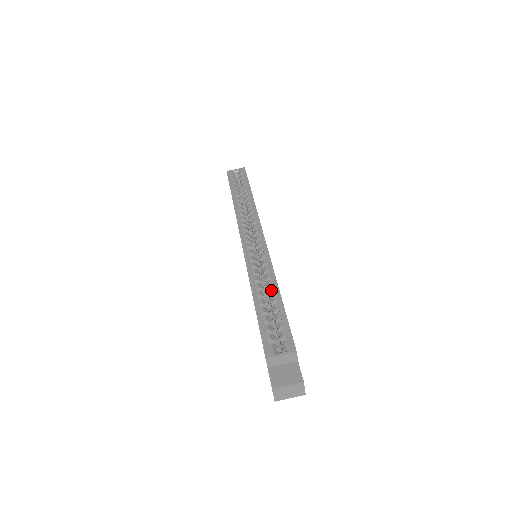
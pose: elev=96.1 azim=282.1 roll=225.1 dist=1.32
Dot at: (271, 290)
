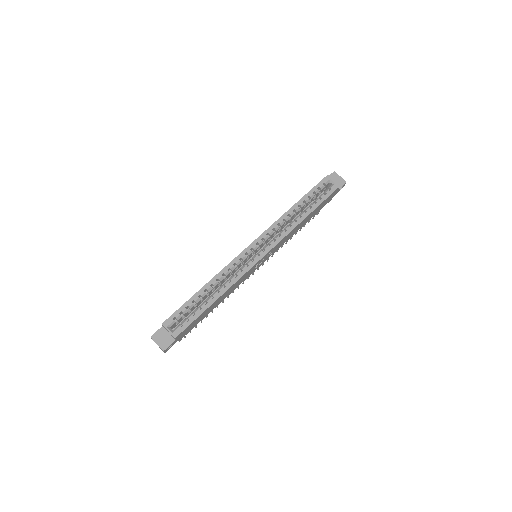
Dot at: (215, 294)
